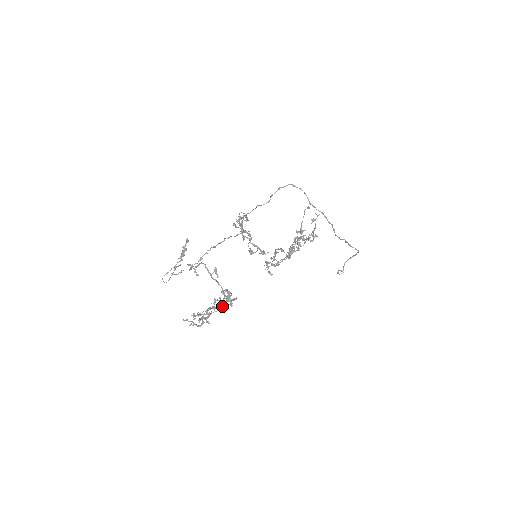
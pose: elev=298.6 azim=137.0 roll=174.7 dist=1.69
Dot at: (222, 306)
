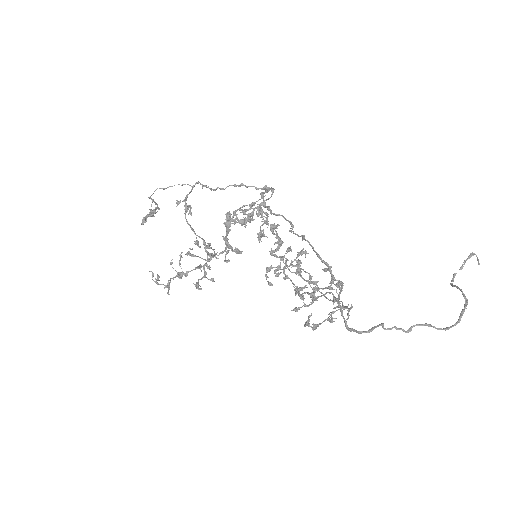
Dot at: (209, 261)
